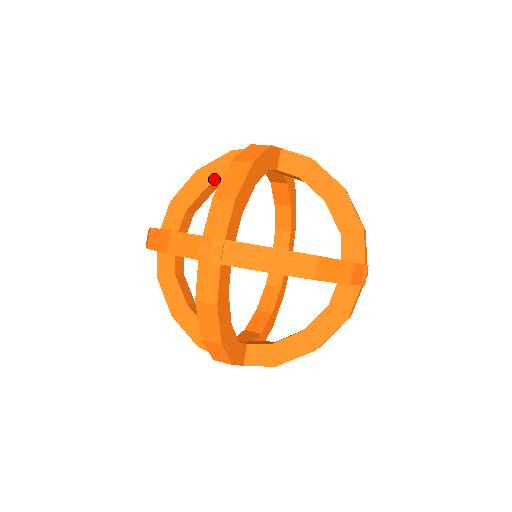
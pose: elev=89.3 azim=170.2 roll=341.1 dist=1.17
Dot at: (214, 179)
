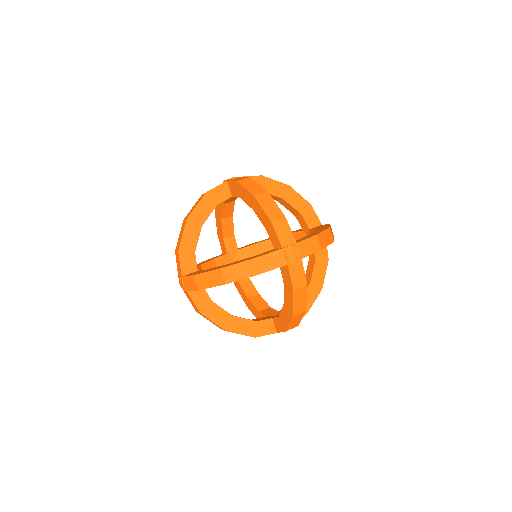
Dot at: occluded
